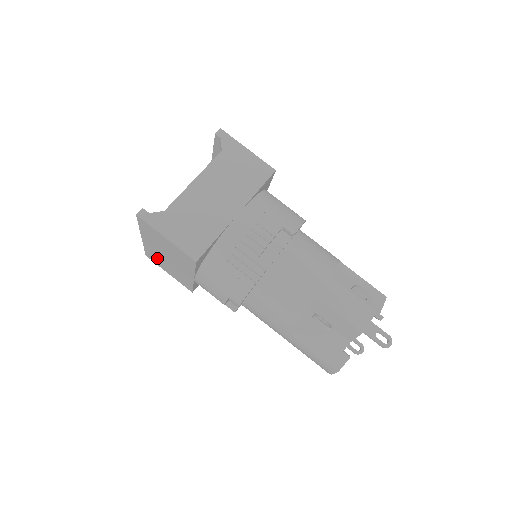
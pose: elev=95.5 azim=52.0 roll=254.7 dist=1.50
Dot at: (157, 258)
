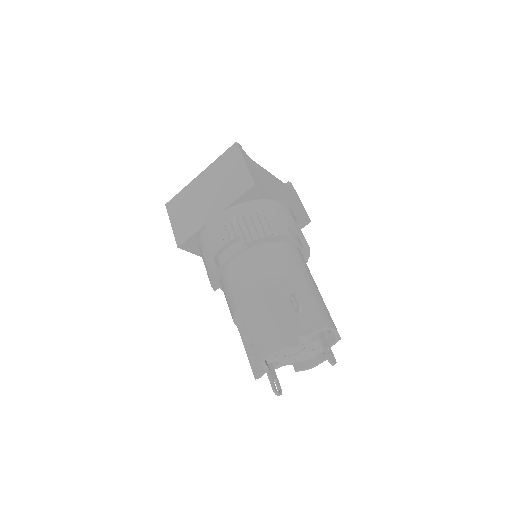
Dot at: (185, 201)
